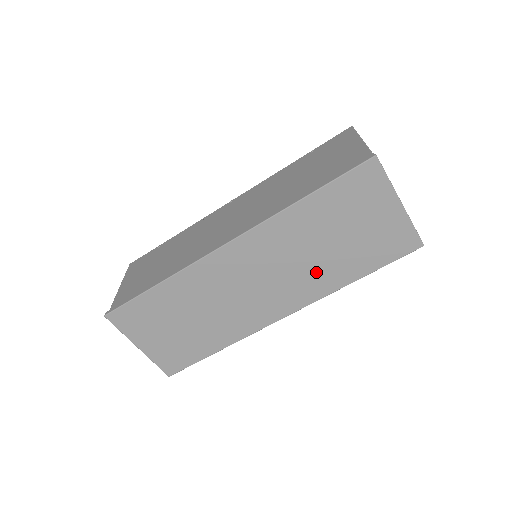
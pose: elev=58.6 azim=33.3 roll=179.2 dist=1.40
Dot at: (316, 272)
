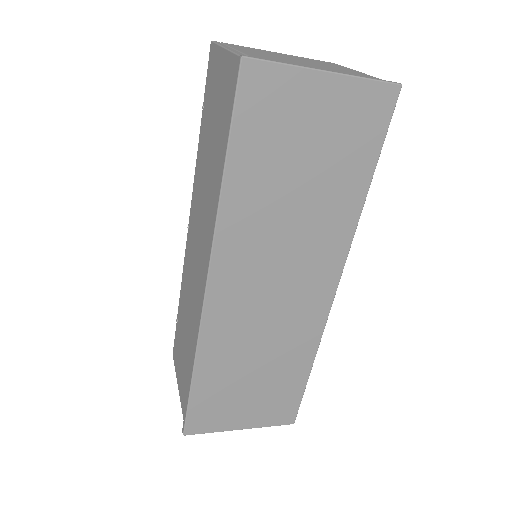
Dot at: (318, 225)
